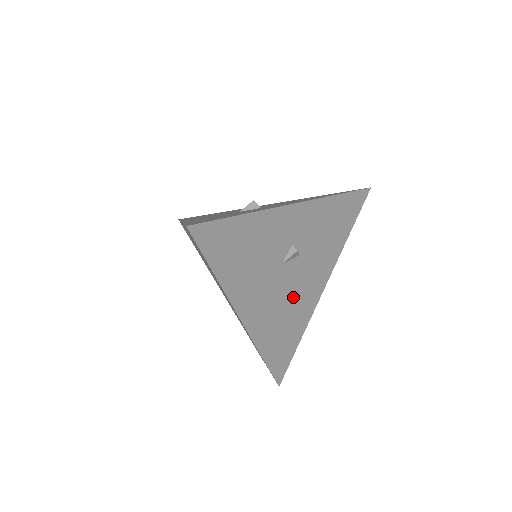
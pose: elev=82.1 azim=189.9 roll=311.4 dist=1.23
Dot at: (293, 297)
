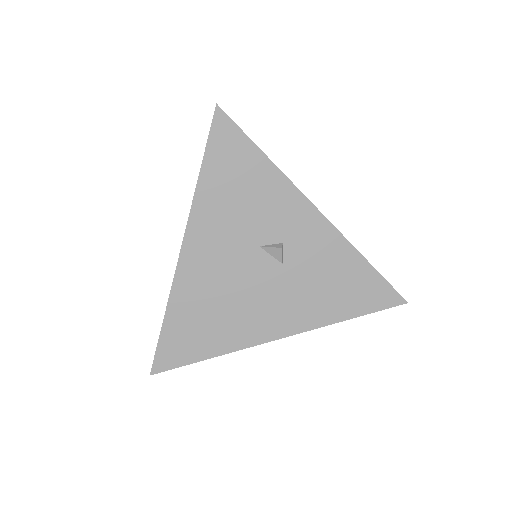
Dot at: (243, 297)
